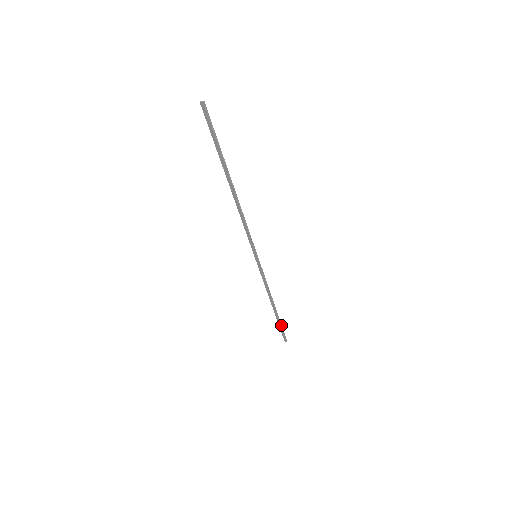
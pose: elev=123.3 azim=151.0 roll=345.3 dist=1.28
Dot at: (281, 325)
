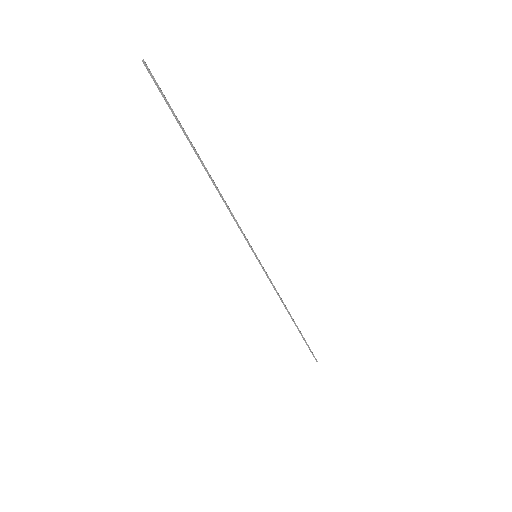
Dot at: occluded
